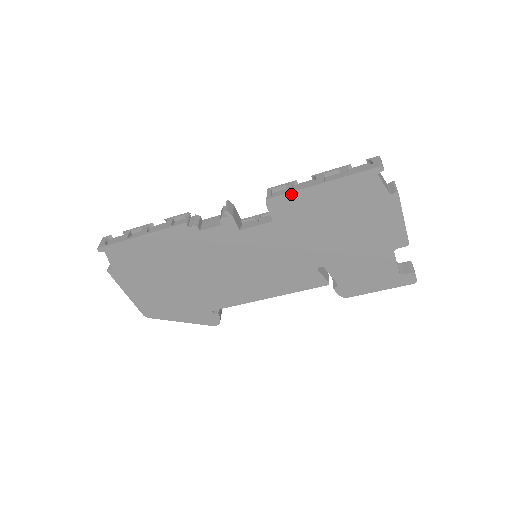
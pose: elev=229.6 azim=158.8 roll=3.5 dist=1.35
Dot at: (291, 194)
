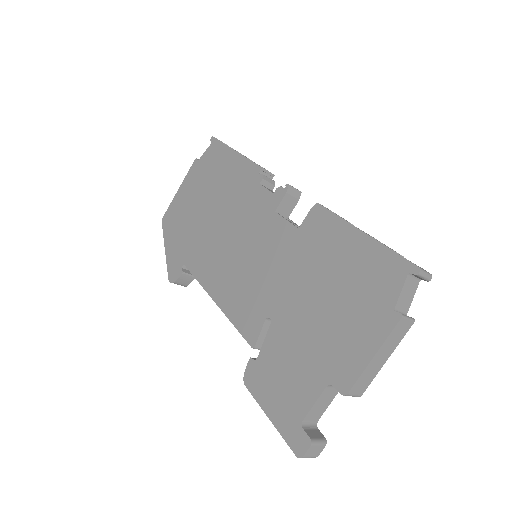
Dot at: (335, 217)
